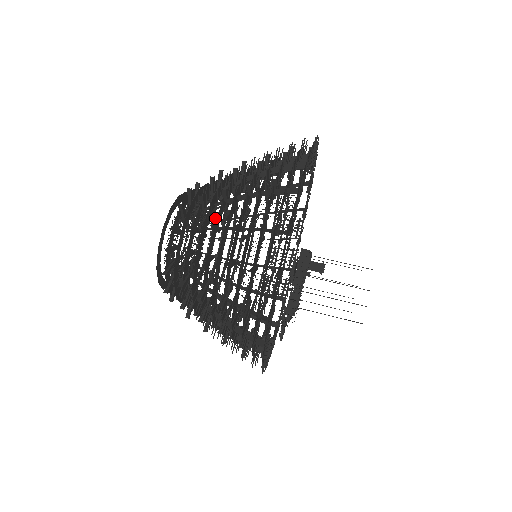
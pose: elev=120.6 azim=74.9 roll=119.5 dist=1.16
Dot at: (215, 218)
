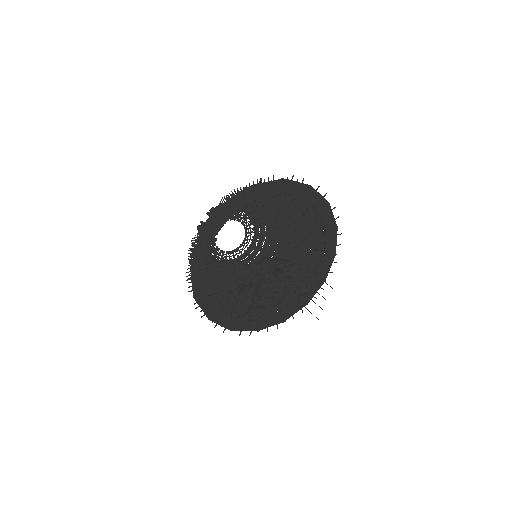
Dot at: occluded
